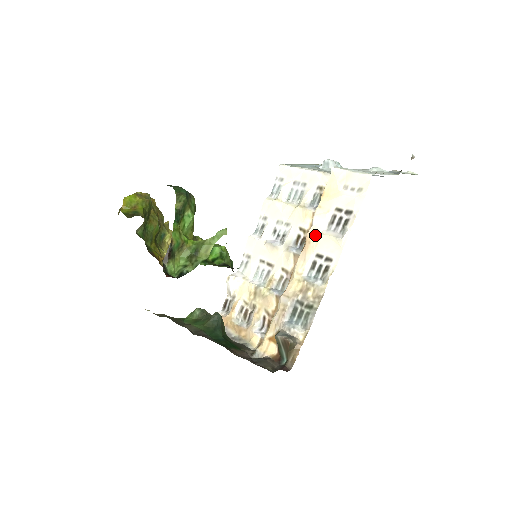
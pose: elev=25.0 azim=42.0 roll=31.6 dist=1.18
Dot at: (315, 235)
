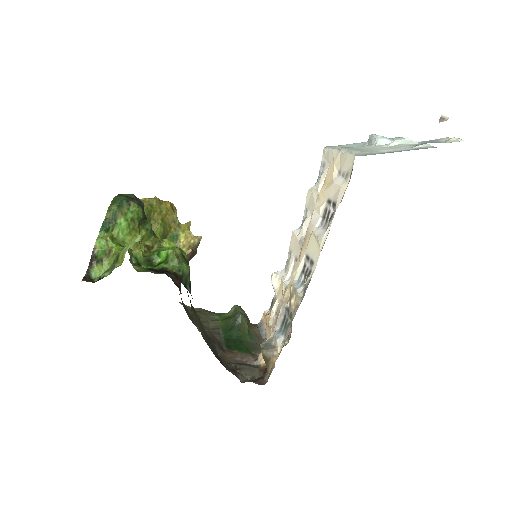
Dot at: (309, 233)
